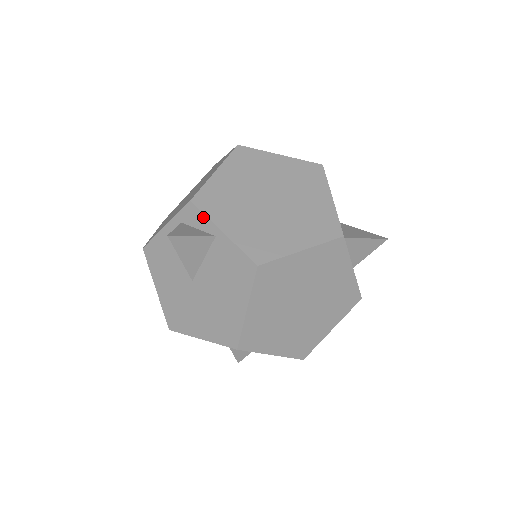
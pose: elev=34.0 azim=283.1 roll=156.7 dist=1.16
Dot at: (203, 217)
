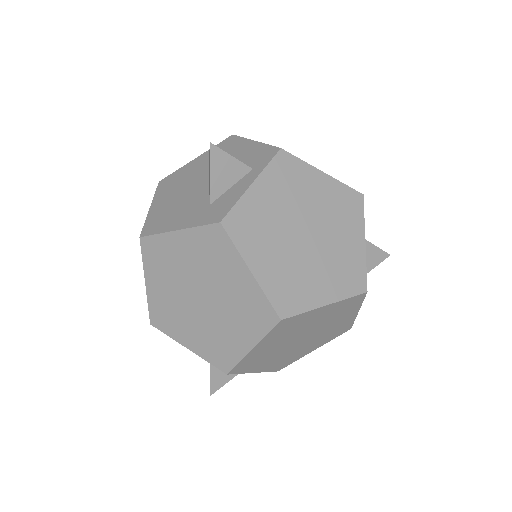
Dot at: (238, 372)
